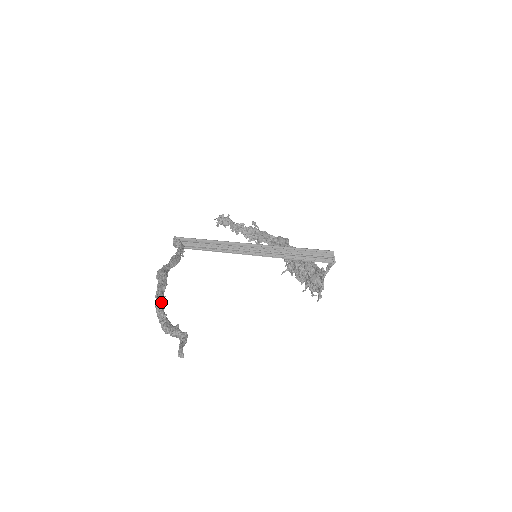
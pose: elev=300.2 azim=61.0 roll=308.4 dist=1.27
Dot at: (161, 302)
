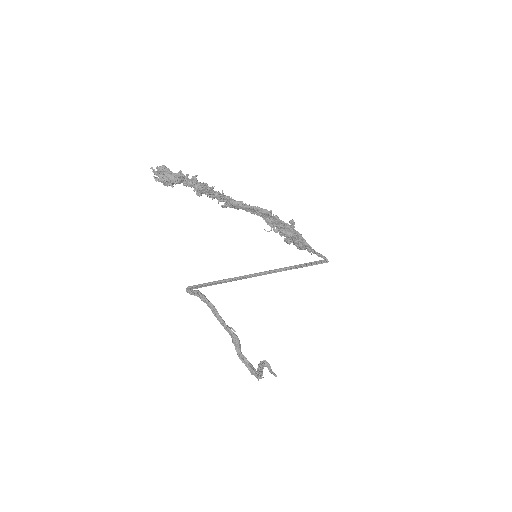
Dot at: (260, 377)
